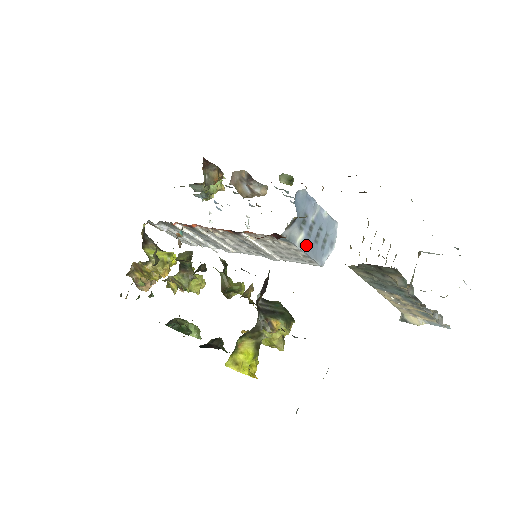
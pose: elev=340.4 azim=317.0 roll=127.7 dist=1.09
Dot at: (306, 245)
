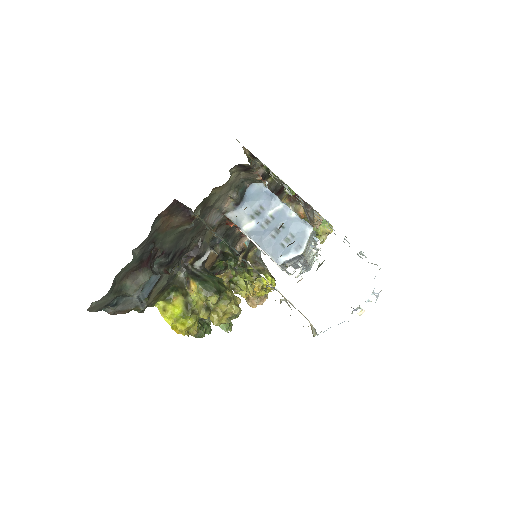
Dot at: (256, 235)
